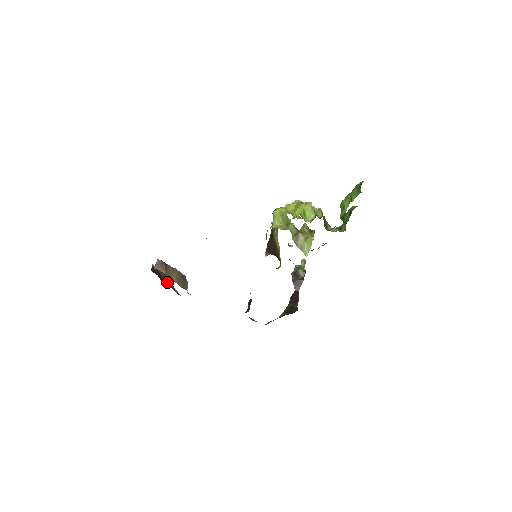
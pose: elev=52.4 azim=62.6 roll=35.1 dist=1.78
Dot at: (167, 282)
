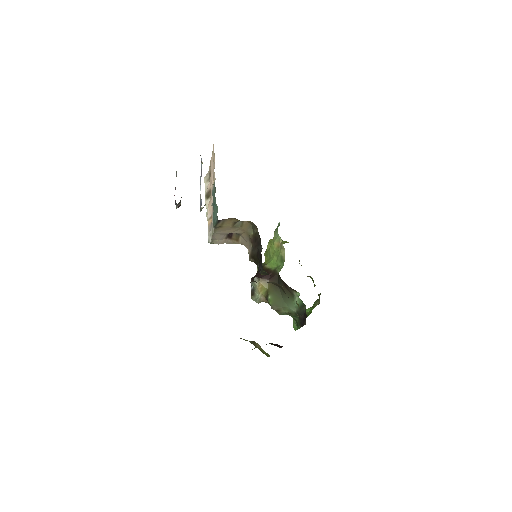
Dot at: occluded
